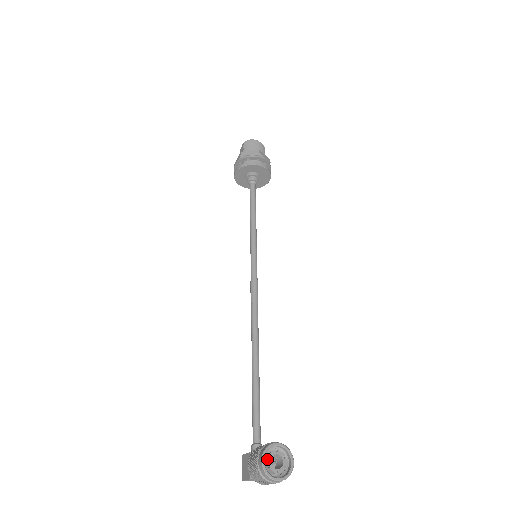
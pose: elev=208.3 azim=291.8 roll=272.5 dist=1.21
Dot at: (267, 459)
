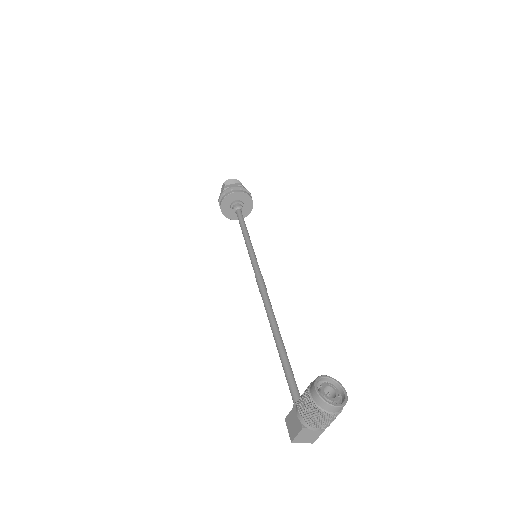
Dot at: (320, 389)
